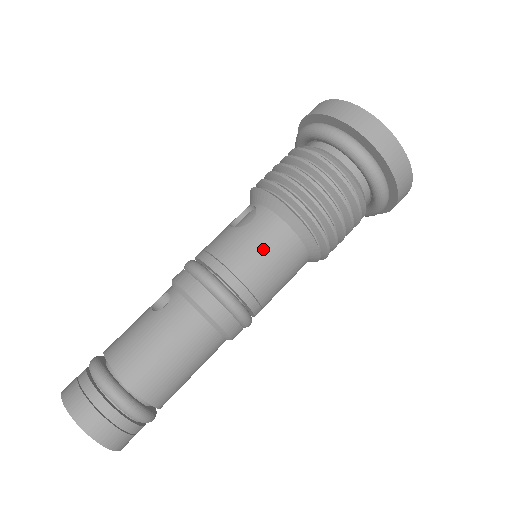
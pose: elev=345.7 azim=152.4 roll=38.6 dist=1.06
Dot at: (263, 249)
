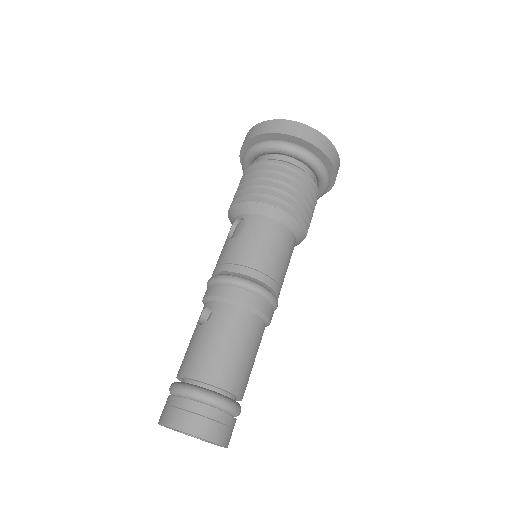
Dot at: (264, 242)
